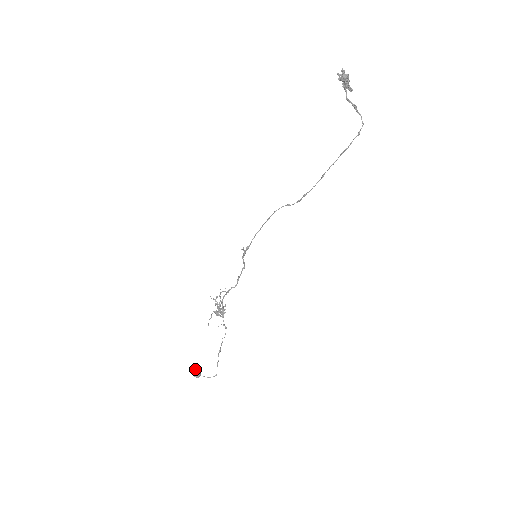
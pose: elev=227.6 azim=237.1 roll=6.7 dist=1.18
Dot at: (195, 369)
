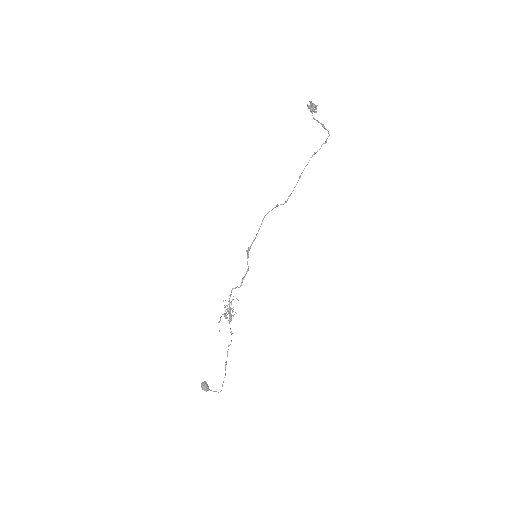
Dot at: (204, 381)
